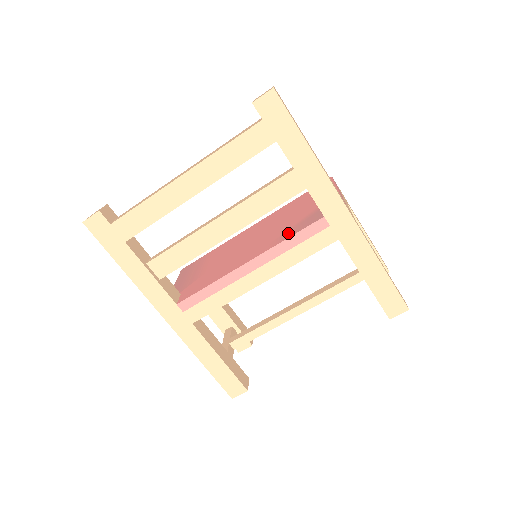
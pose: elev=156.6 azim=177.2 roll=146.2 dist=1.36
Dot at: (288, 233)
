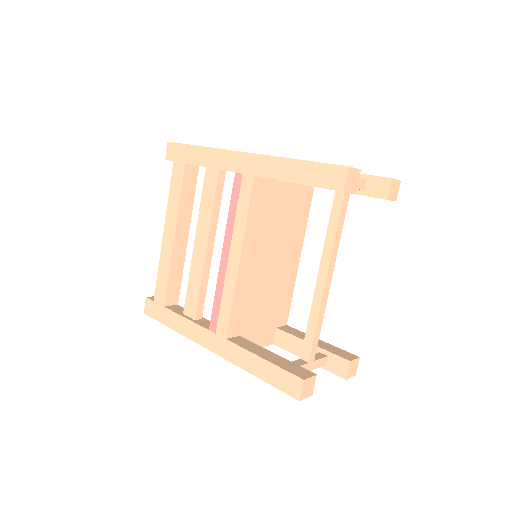
Dot at: occluded
